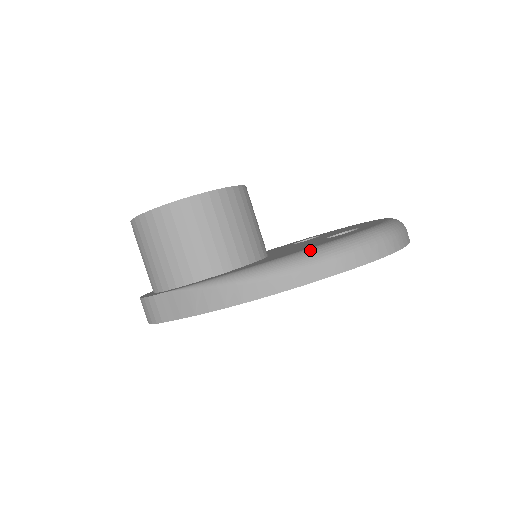
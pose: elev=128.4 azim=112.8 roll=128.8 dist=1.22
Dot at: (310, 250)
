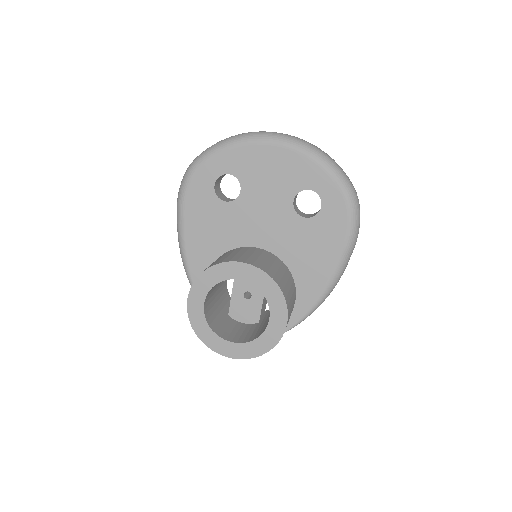
Dot at: (343, 260)
